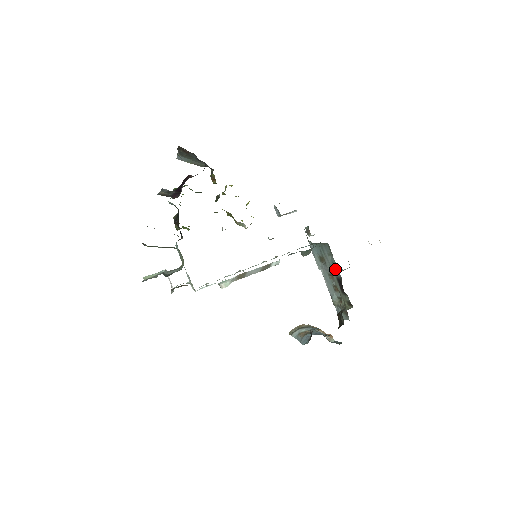
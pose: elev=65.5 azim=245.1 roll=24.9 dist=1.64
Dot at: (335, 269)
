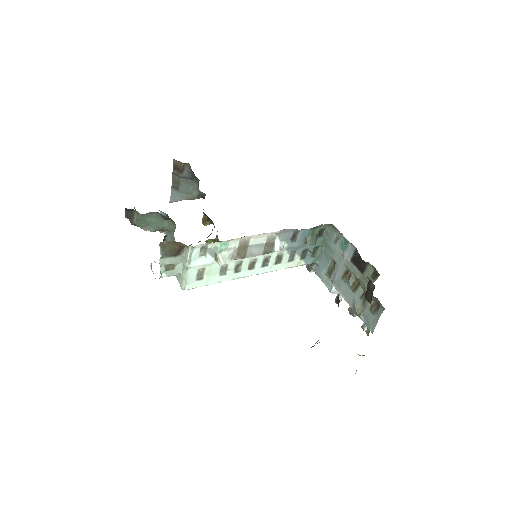
Dot at: (346, 248)
